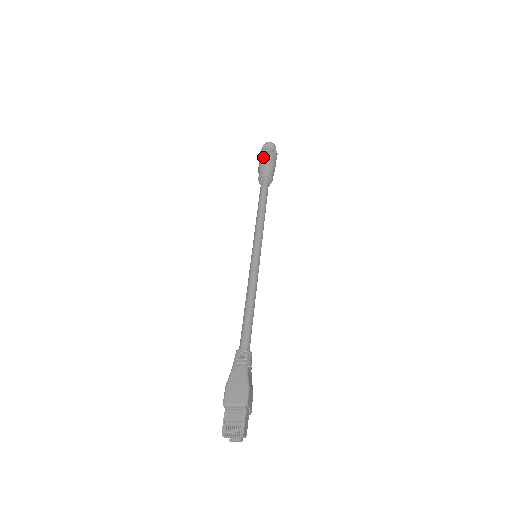
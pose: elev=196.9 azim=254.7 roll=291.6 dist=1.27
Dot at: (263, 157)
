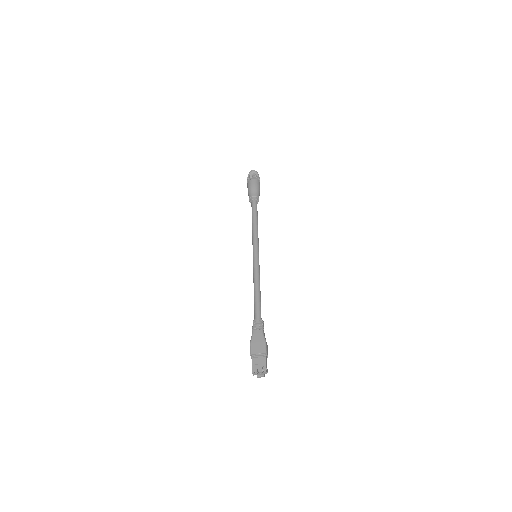
Dot at: (251, 182)
